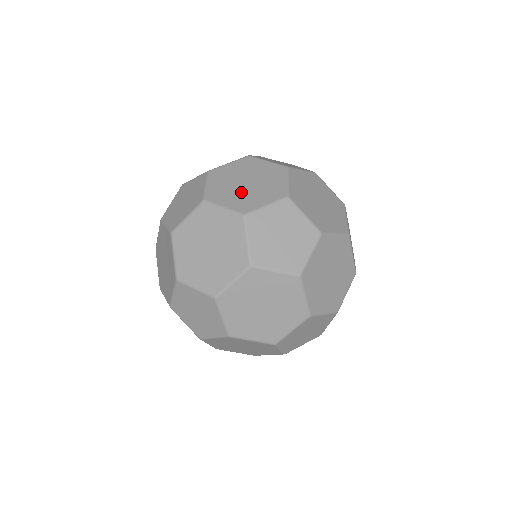
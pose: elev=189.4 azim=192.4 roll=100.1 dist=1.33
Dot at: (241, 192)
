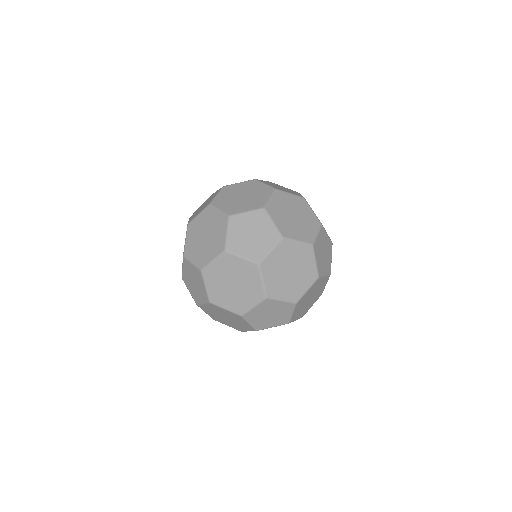
Dot at: (298, 225)
